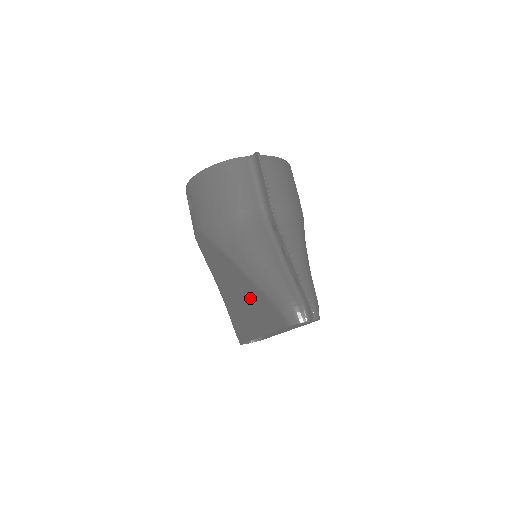
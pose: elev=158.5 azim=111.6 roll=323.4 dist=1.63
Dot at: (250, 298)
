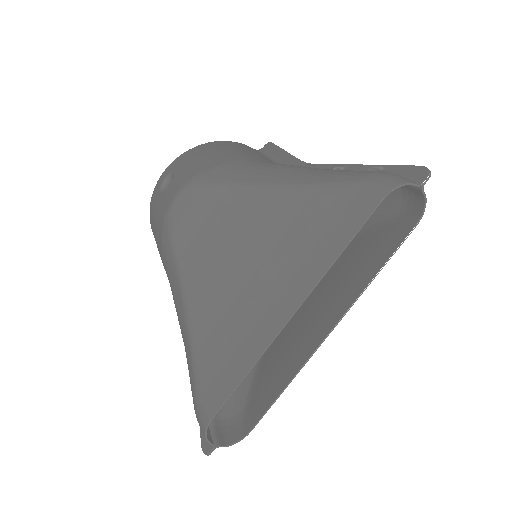
Dot at: (281, 234)
